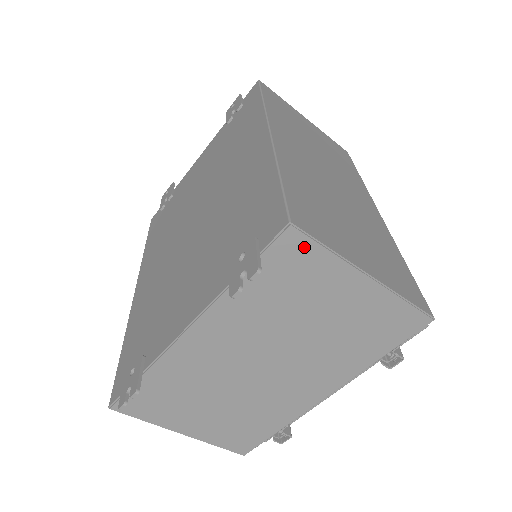
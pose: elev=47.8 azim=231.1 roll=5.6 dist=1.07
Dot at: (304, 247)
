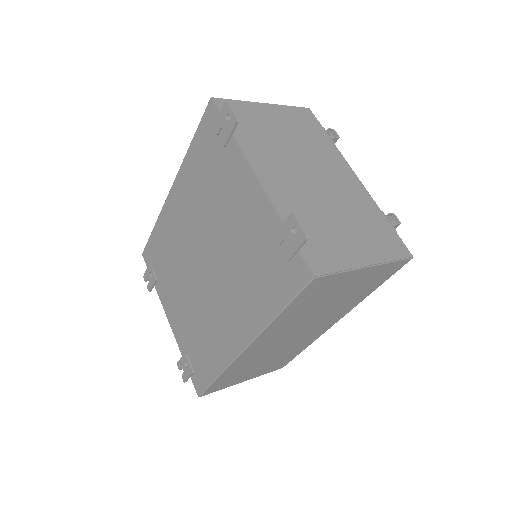
Dot at: occluded
